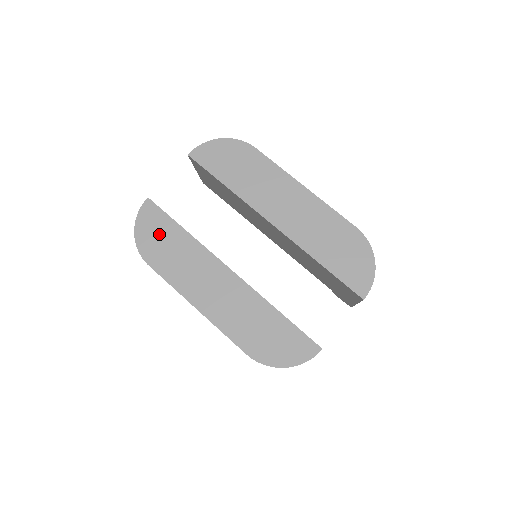
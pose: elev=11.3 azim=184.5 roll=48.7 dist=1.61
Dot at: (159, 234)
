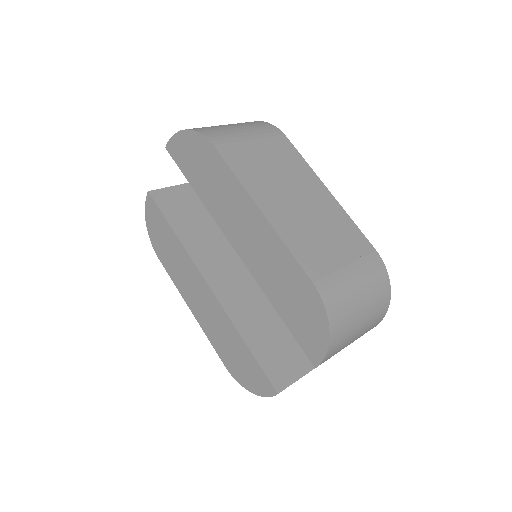
Dot at: (160, 231)
